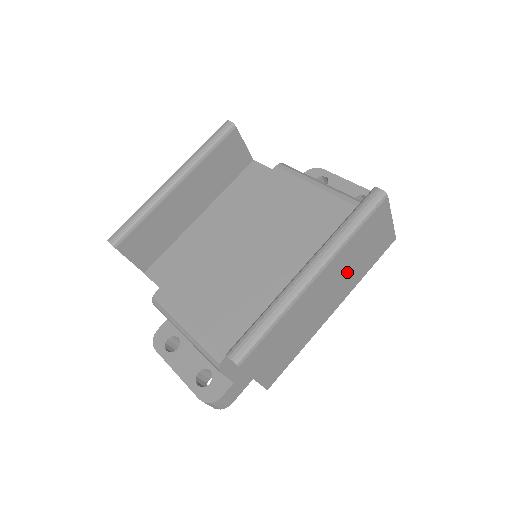
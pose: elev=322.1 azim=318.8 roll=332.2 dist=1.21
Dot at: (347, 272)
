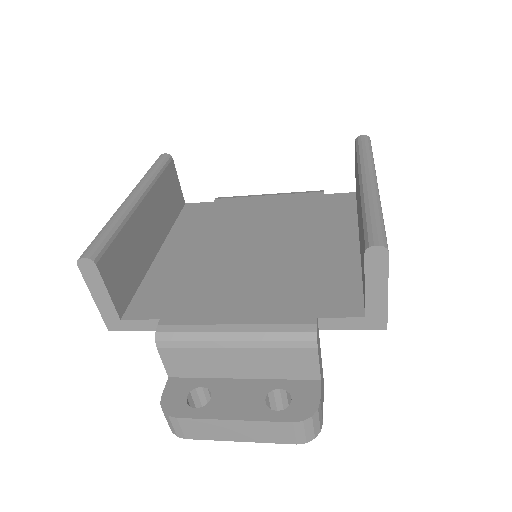
Dot at: occluded
